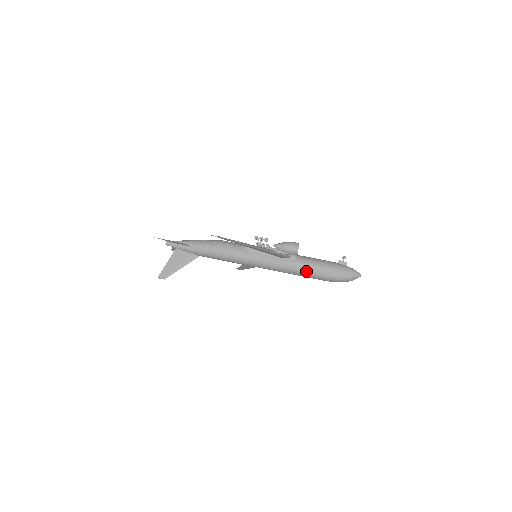
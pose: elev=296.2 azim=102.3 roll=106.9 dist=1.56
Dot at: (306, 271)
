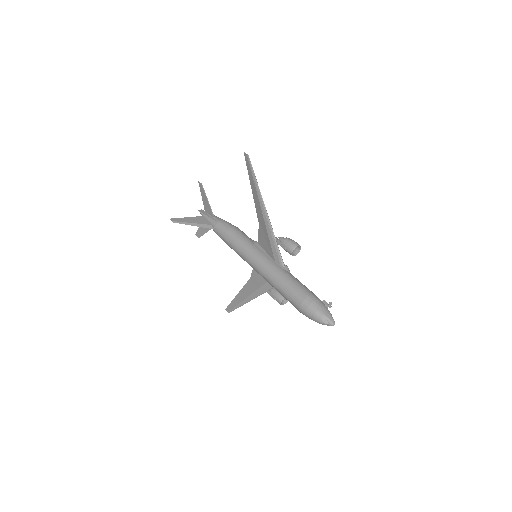
Dot at: (288, 283)
